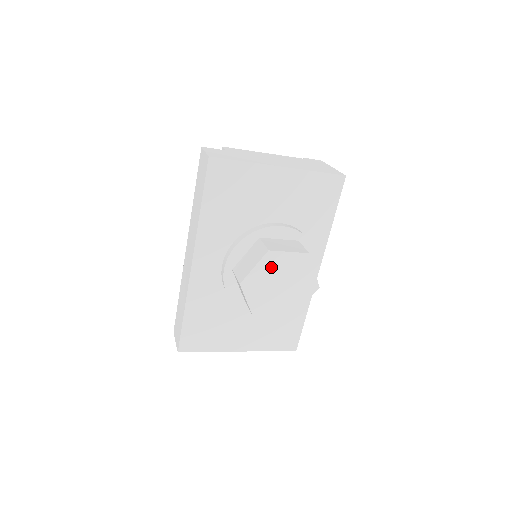
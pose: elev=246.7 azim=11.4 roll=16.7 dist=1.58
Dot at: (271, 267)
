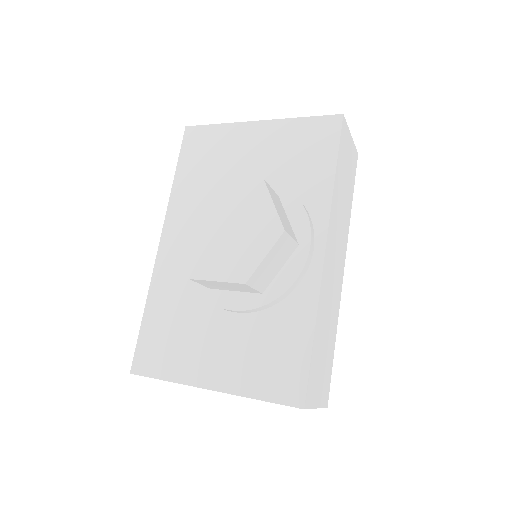
Dot at: (213, 202)
